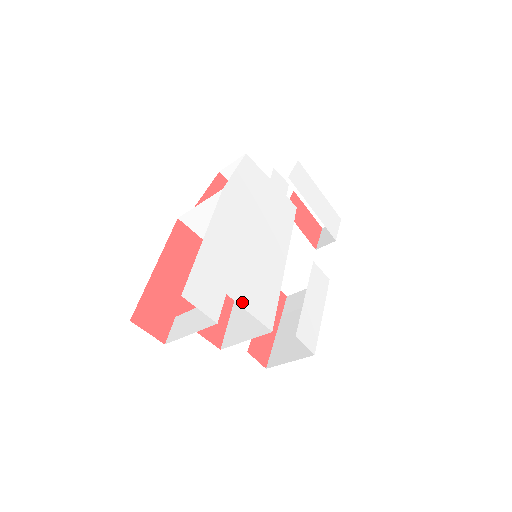
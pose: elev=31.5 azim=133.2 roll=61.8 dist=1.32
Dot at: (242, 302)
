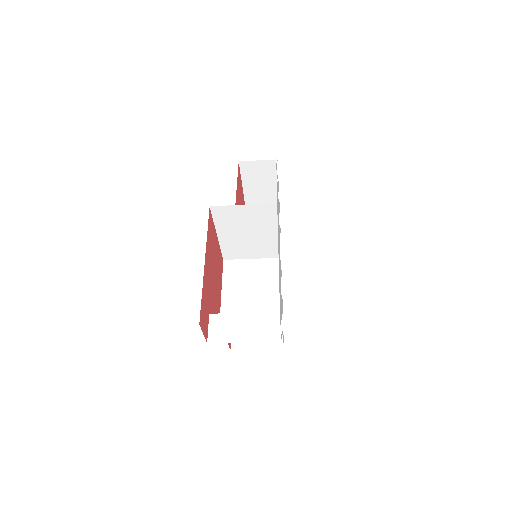
Dot at: (281, 316)
